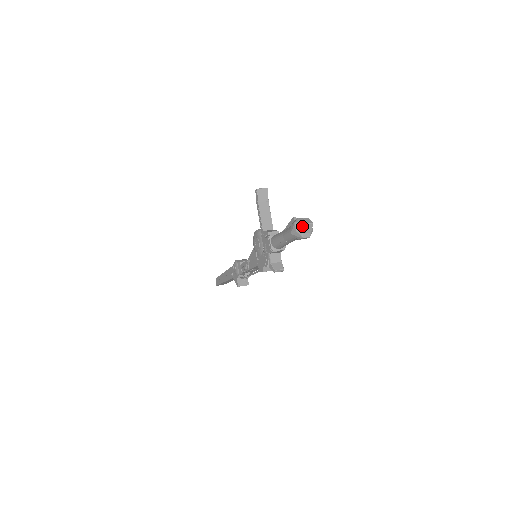
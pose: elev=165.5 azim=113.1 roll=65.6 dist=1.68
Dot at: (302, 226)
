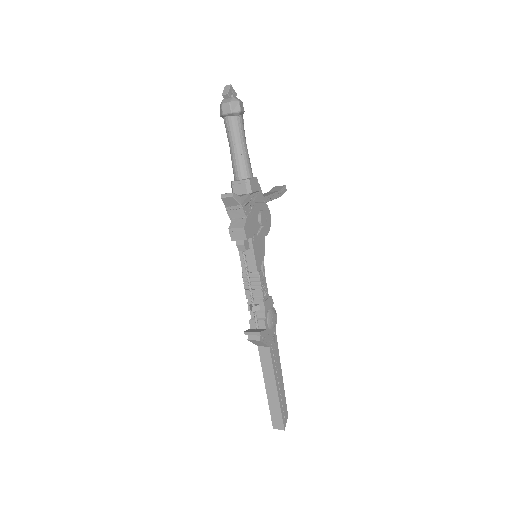
Dot at: occluded
